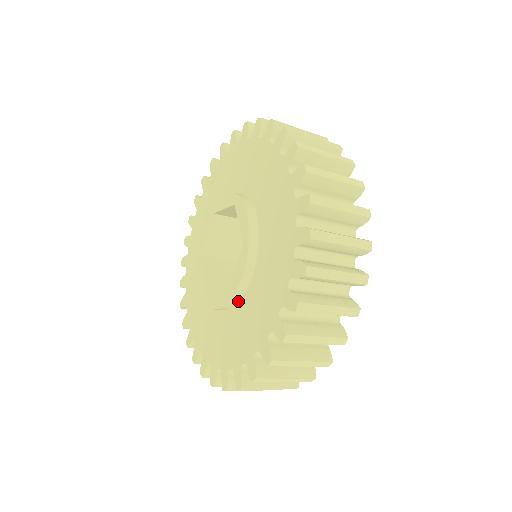
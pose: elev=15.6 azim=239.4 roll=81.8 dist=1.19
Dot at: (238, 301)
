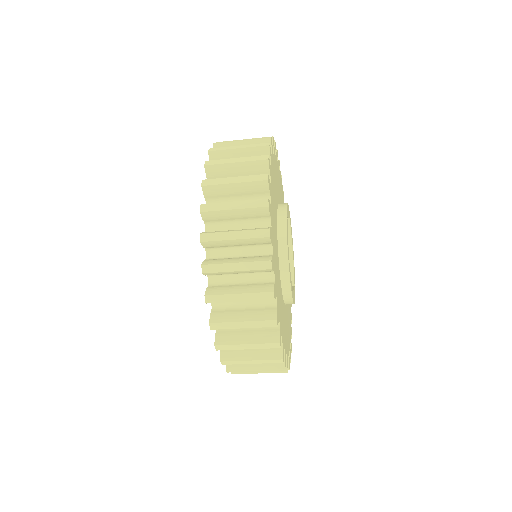
Dot at: occluded
